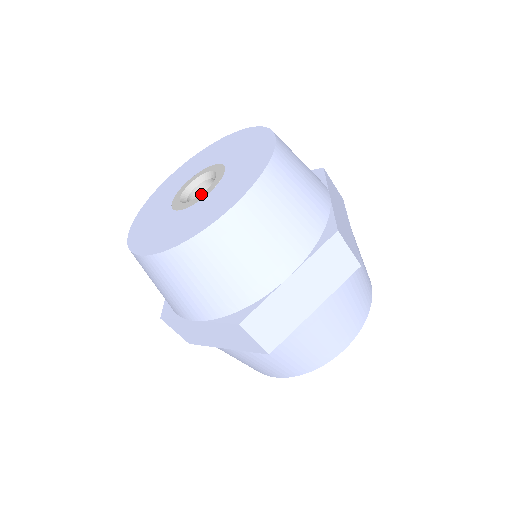
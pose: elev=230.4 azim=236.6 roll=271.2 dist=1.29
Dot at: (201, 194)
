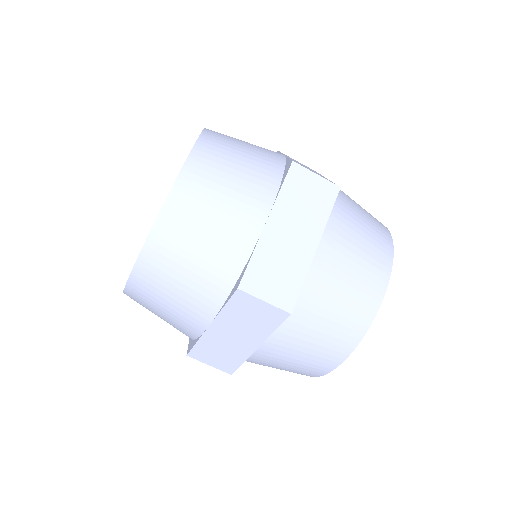
Dot at: occluded
